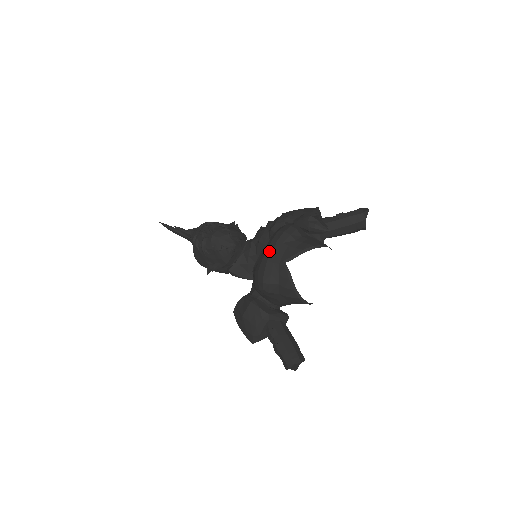
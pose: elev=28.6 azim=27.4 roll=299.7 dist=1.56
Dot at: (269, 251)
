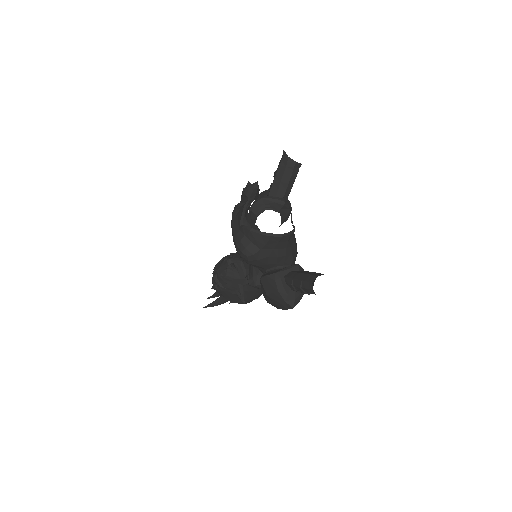
Dot at: (232, 232)
